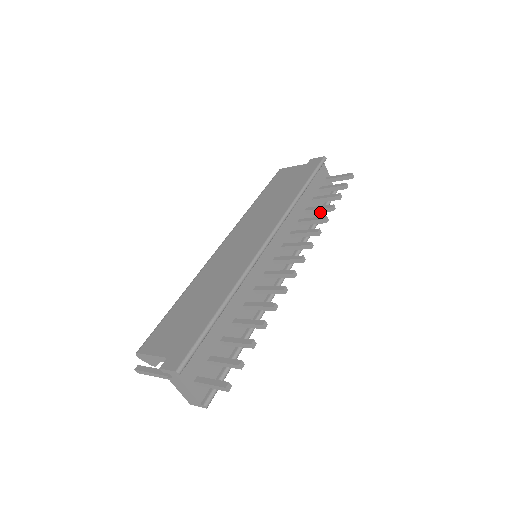
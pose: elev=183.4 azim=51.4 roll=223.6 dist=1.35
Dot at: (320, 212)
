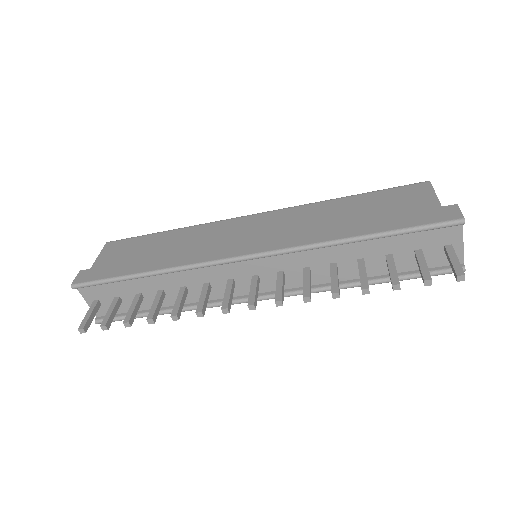
Dot at: occluded
